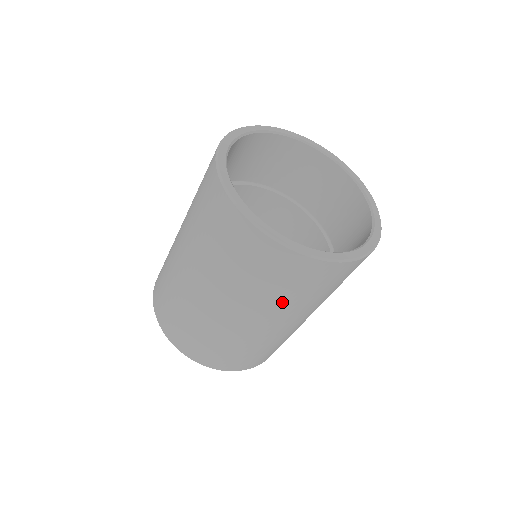
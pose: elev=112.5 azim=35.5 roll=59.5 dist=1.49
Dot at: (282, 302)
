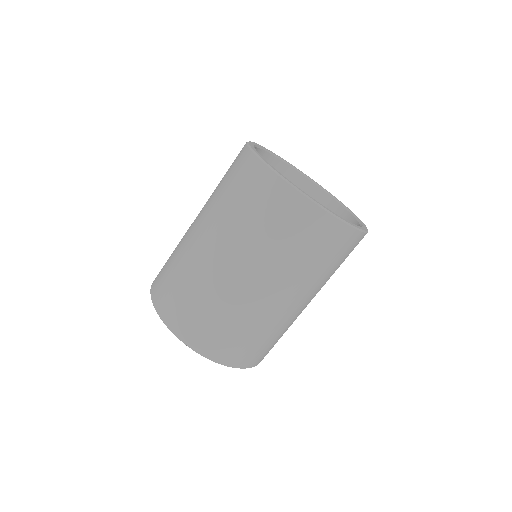
Dot at: (316, 275)
